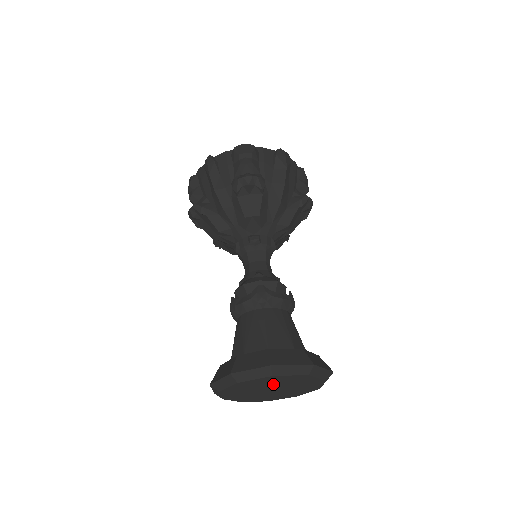
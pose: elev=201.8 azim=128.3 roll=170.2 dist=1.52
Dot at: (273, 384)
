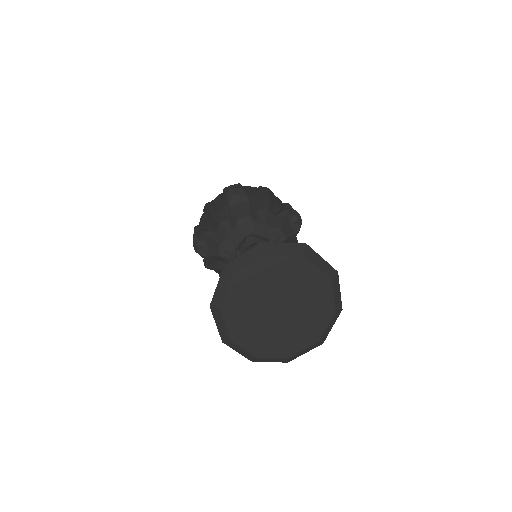
Dot at: (274, 286)
